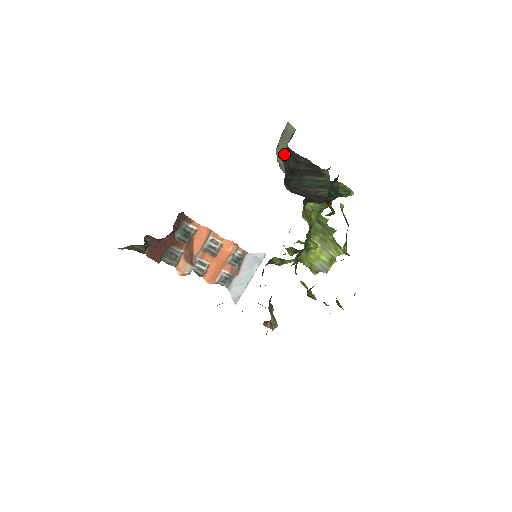
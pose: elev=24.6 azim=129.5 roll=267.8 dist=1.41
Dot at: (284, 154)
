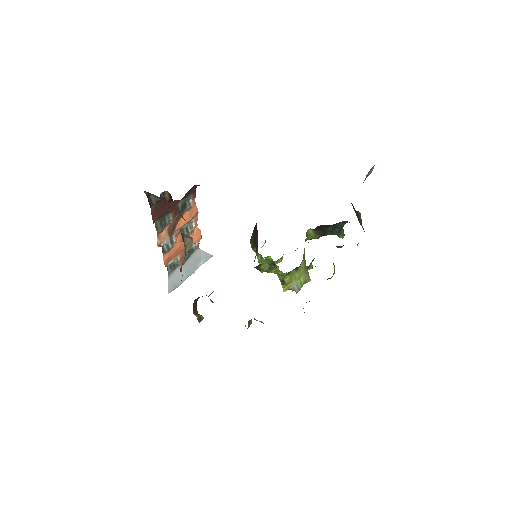
Dot at: occluded
